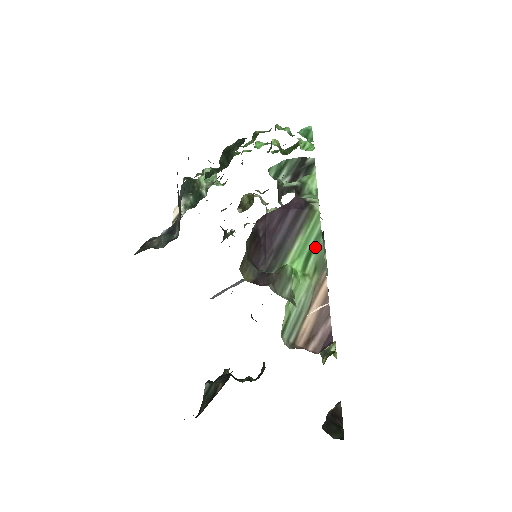
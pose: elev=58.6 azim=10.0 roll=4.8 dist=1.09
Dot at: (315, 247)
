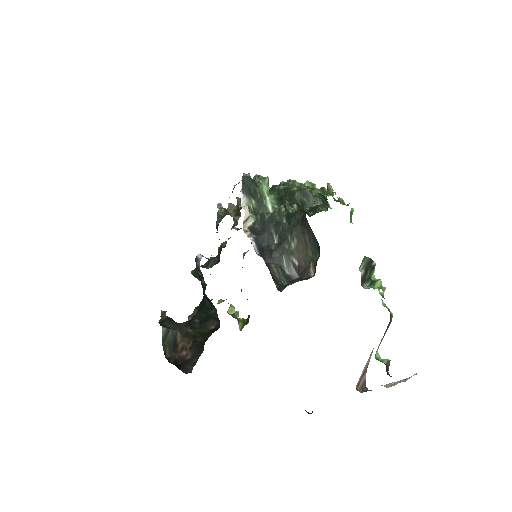
Dot at: occluded
